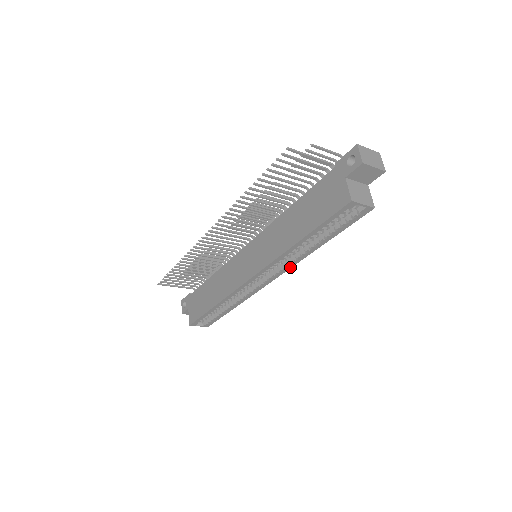
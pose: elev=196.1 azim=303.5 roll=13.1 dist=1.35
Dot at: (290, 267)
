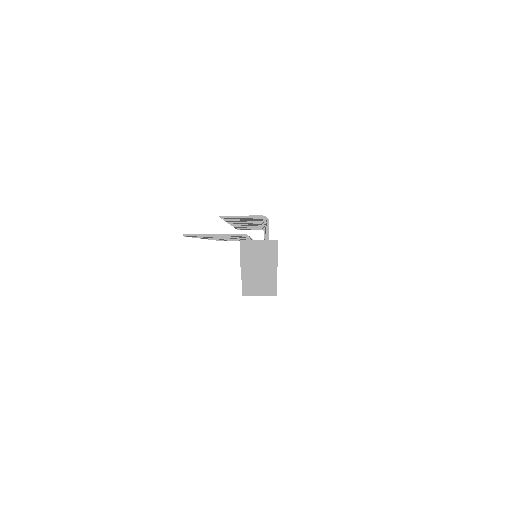
Dot at: occluded
